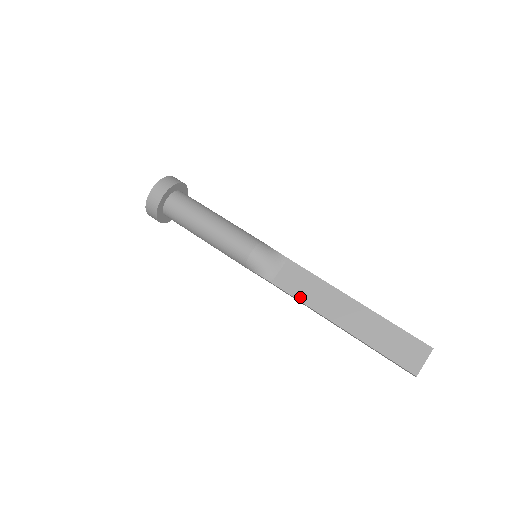
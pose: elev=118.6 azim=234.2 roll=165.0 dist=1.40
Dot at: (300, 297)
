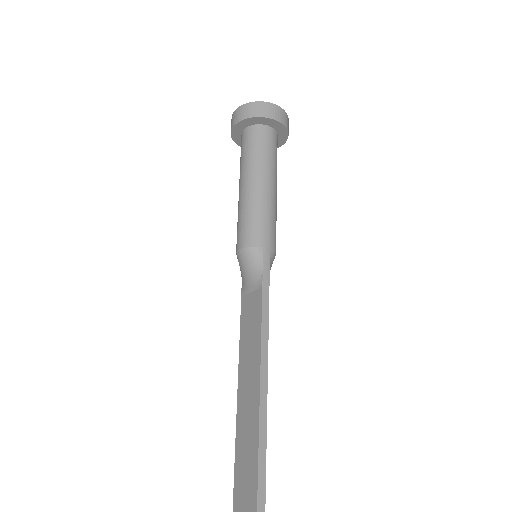
Dot at: (242, 335)
